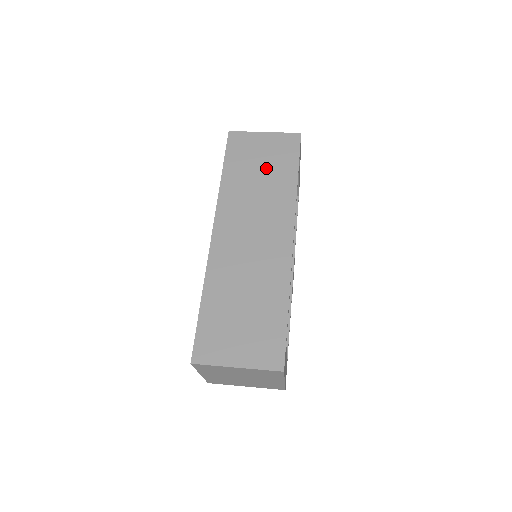
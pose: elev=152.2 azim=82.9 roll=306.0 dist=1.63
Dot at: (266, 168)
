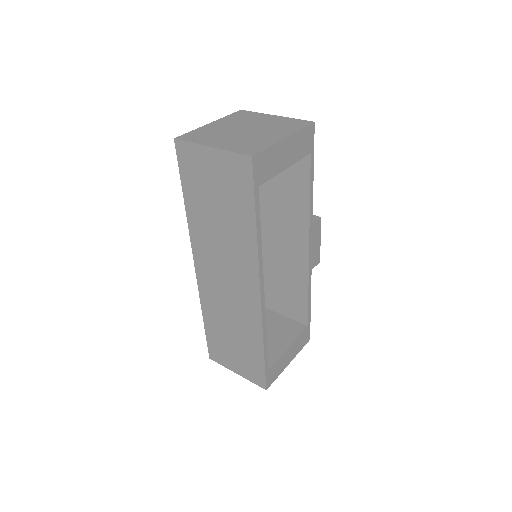
Dot at: (222, 205)
